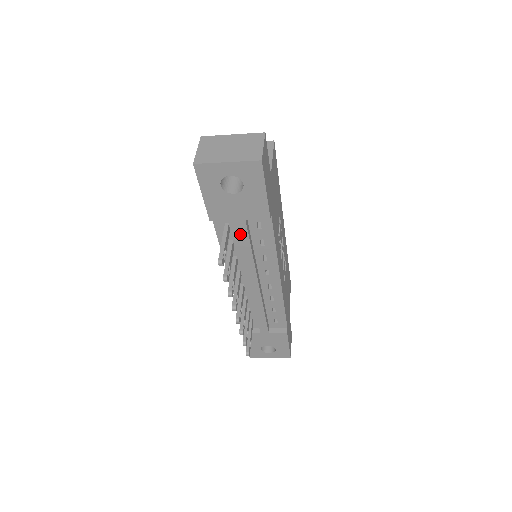
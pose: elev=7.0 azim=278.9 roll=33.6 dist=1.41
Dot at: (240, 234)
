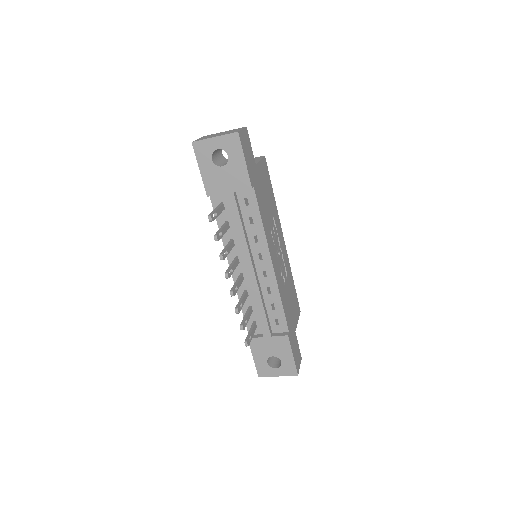
Dot at: (231, 209)
